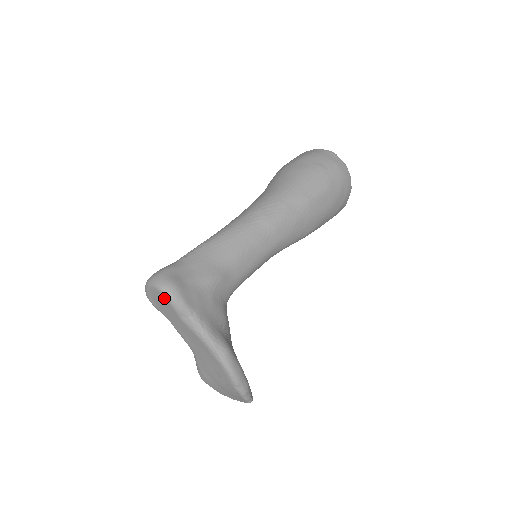
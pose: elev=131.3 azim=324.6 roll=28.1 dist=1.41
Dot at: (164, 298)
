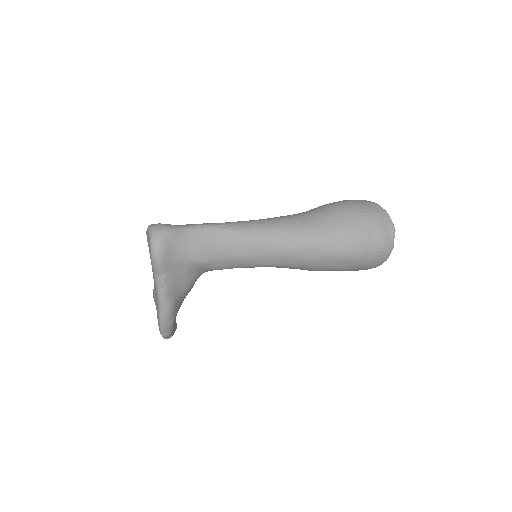
Dot at: (150, 251)
